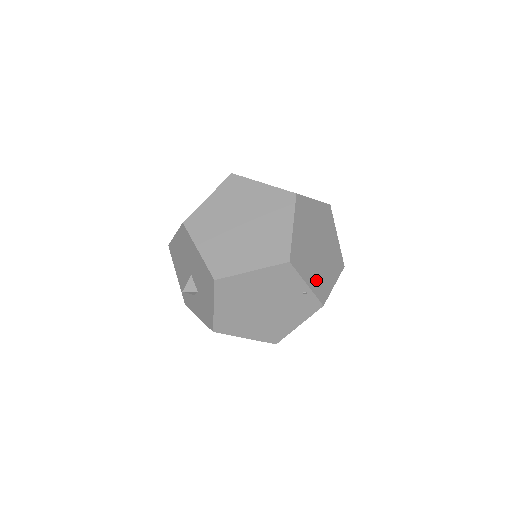
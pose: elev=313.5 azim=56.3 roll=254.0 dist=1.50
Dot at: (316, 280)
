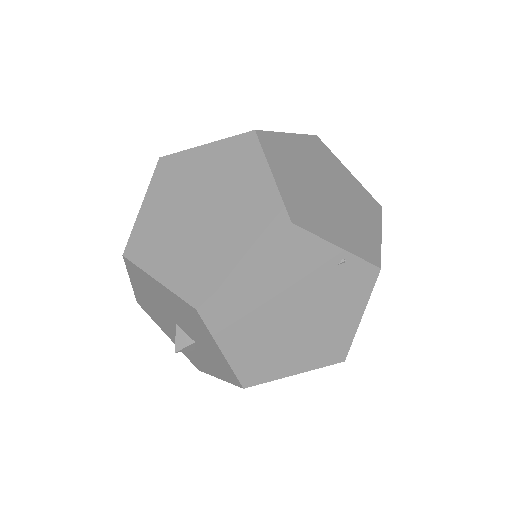
Dot at: (349, 236)
